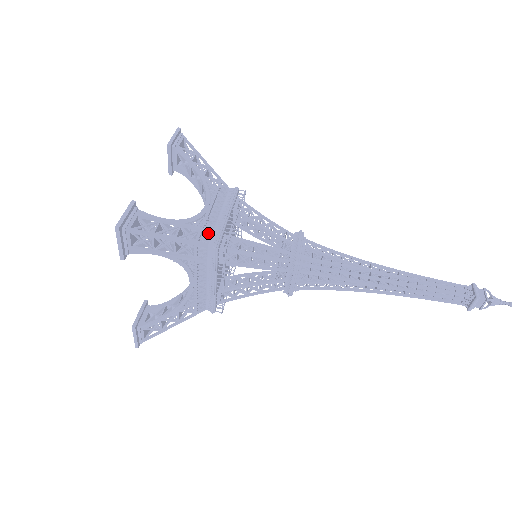
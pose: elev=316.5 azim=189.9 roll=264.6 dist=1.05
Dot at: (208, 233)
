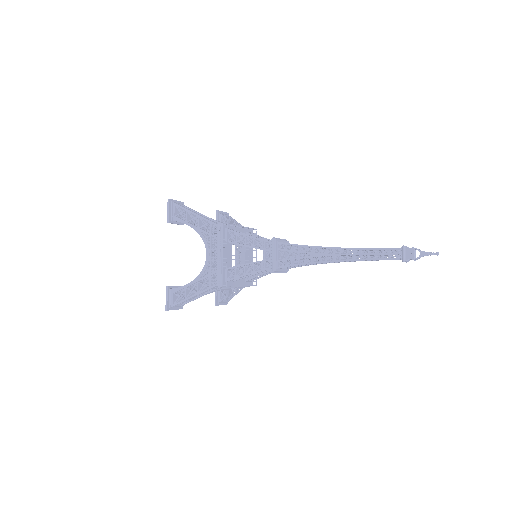
Dot at: occluded
